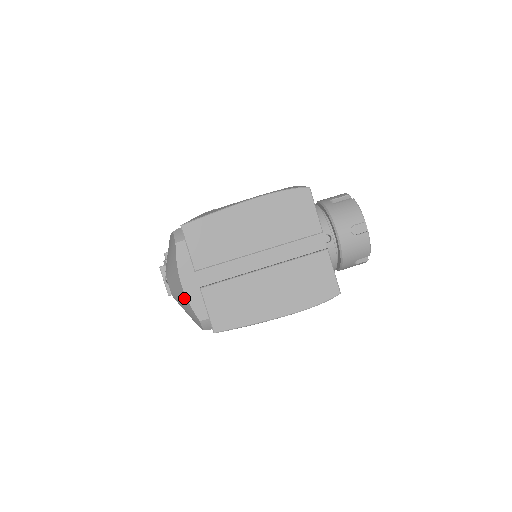
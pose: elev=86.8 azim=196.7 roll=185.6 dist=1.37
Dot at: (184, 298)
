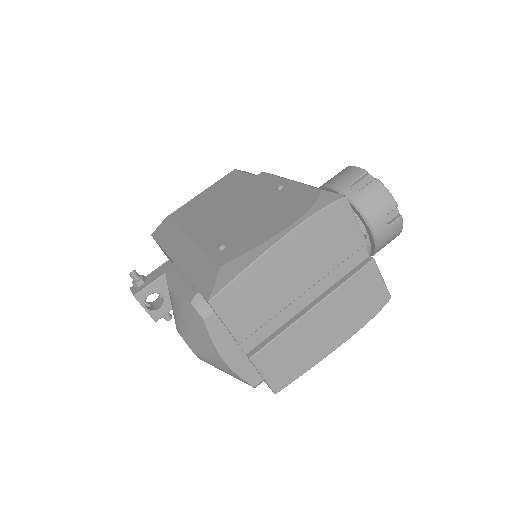
Dot at: (228, 370)
